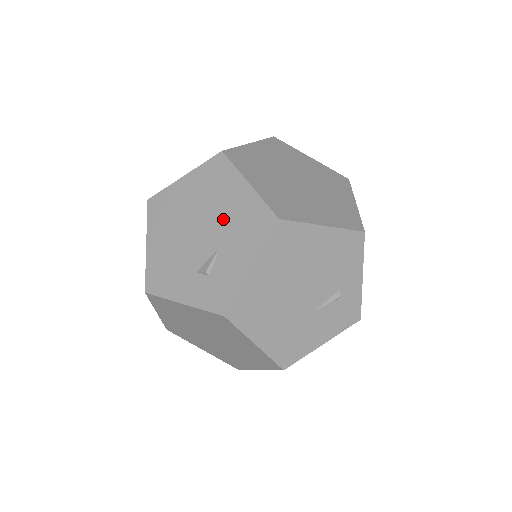
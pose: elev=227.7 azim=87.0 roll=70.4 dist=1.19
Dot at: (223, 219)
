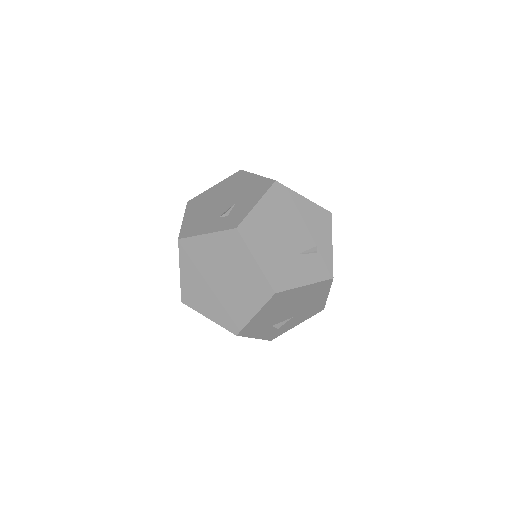
Dot at: (239, 192)
